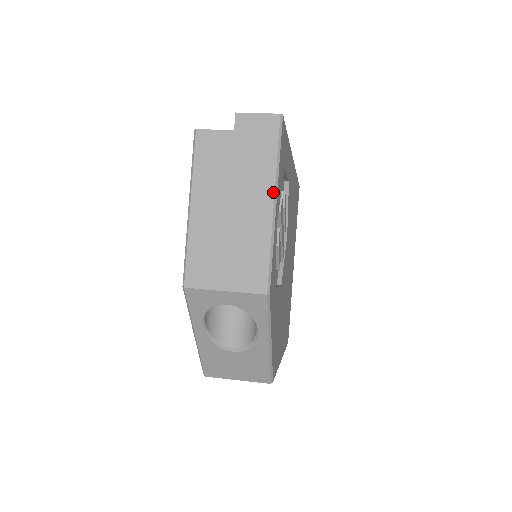
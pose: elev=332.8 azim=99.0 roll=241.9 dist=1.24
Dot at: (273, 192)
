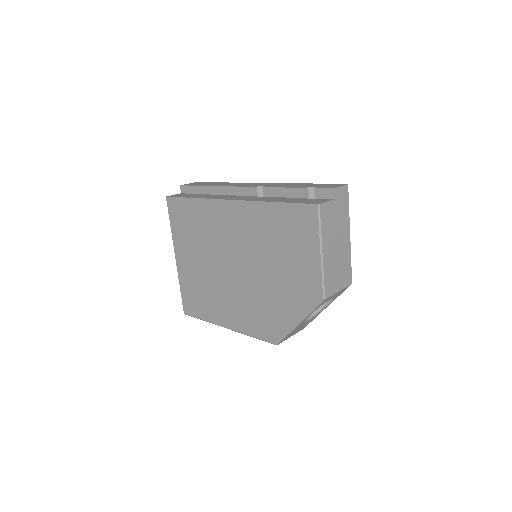
Dot at: occluded
